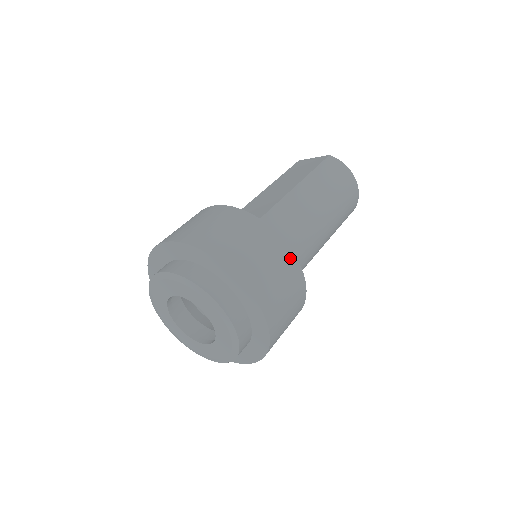
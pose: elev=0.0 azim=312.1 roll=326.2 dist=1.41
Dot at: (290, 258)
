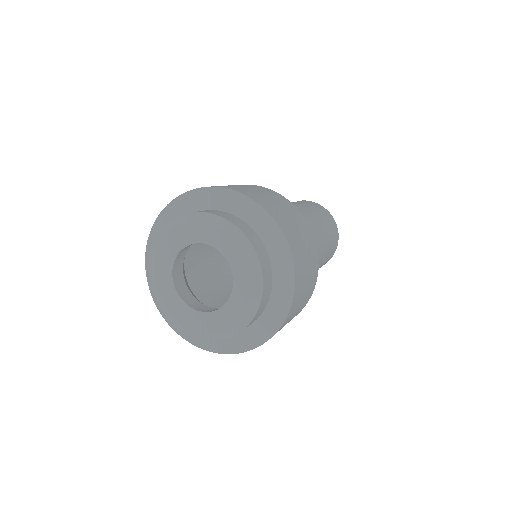
Dot at: (295, 210)
